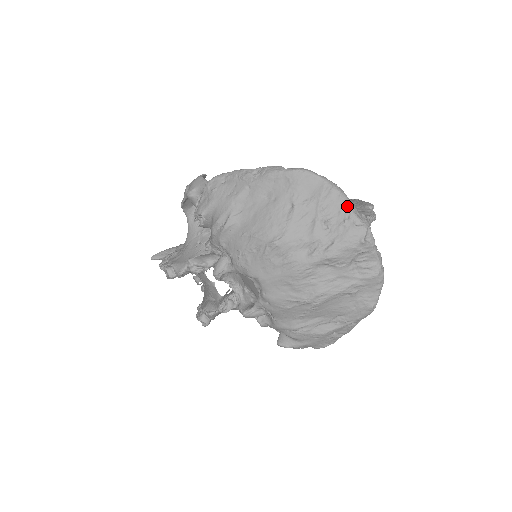
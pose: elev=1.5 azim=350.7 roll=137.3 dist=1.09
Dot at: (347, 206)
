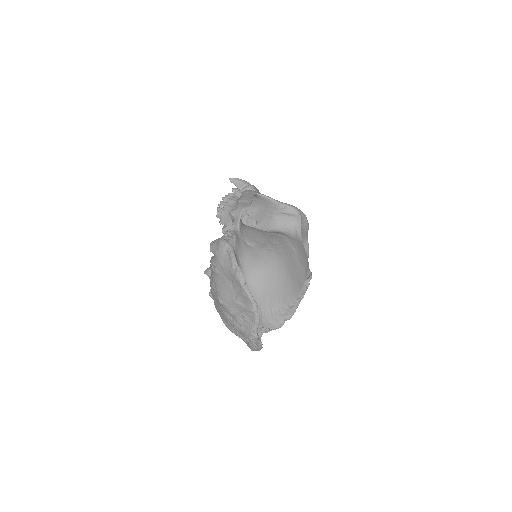
Dot at: (255, 323)
